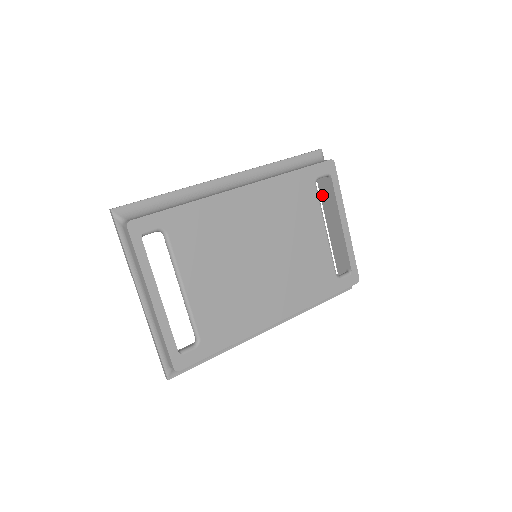
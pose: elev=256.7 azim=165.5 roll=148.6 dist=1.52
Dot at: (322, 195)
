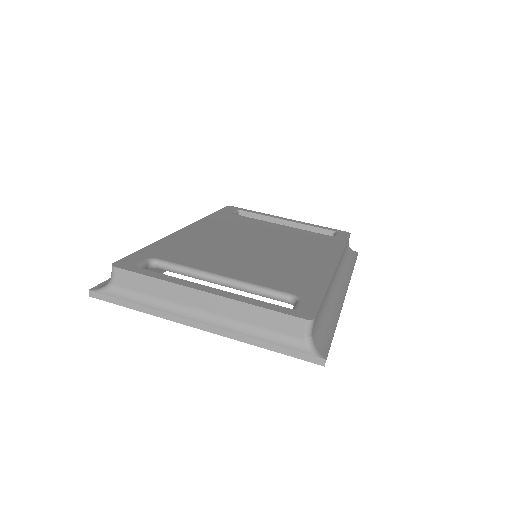
Dot at: occluded
